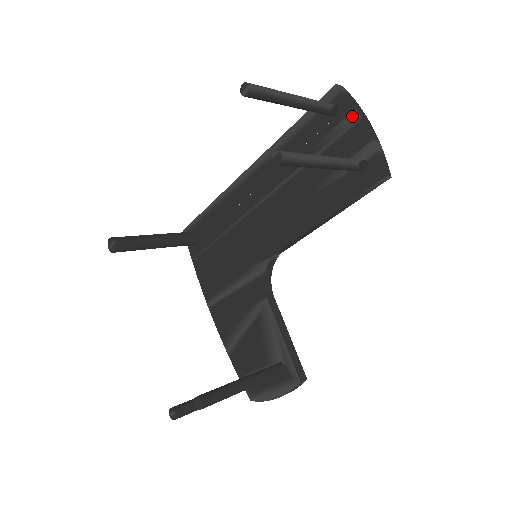
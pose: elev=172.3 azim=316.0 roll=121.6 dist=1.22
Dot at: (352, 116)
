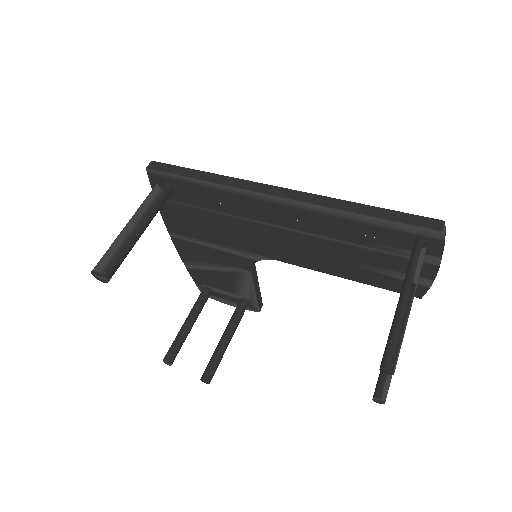
Dot at: (433, 259)
